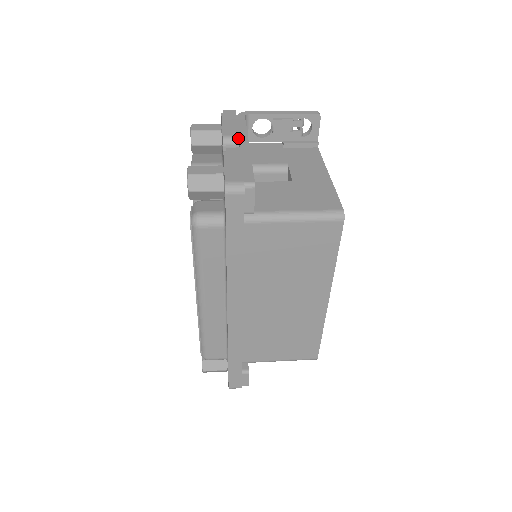
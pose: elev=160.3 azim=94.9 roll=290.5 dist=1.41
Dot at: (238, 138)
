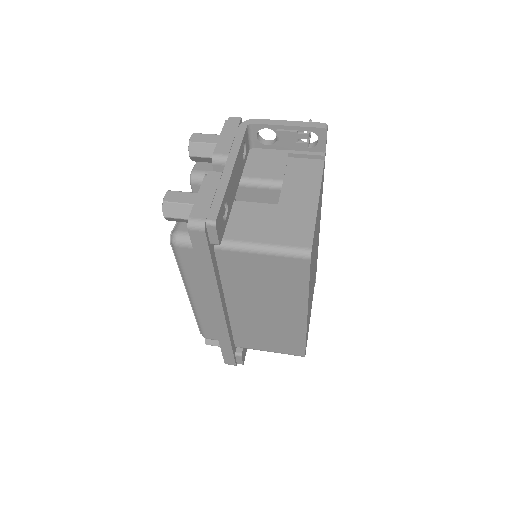
Dot at: (227, 158)
